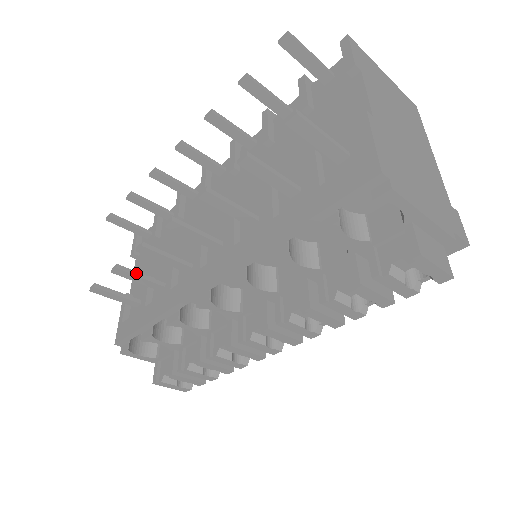
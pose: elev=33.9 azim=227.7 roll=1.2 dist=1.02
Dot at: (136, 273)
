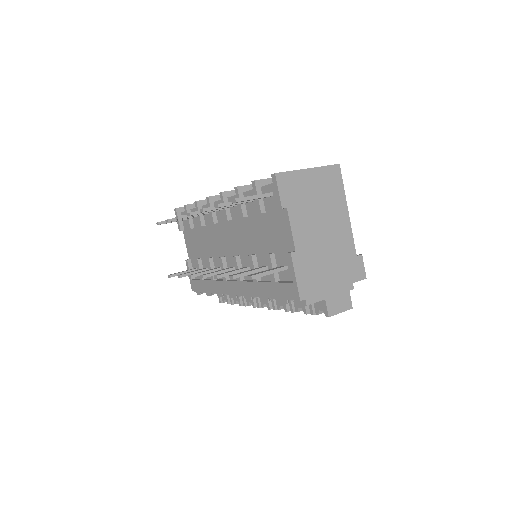
Dot at: (191, 273)
